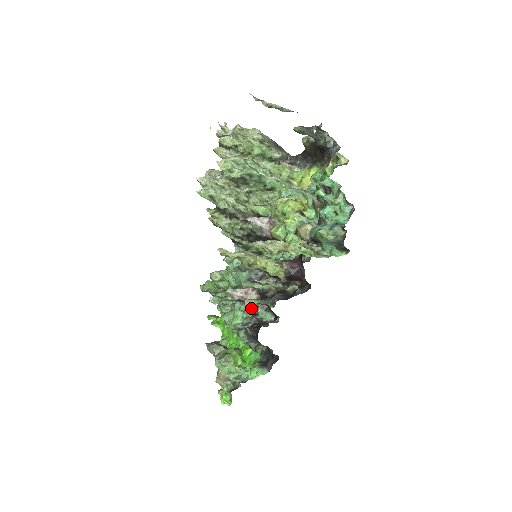
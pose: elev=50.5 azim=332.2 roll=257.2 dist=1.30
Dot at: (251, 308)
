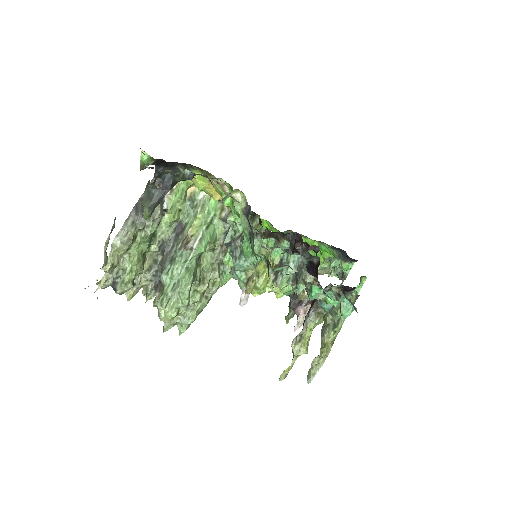
Dot at: occluded
